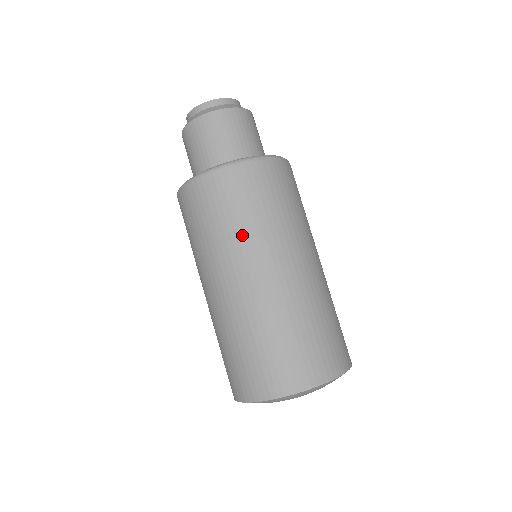
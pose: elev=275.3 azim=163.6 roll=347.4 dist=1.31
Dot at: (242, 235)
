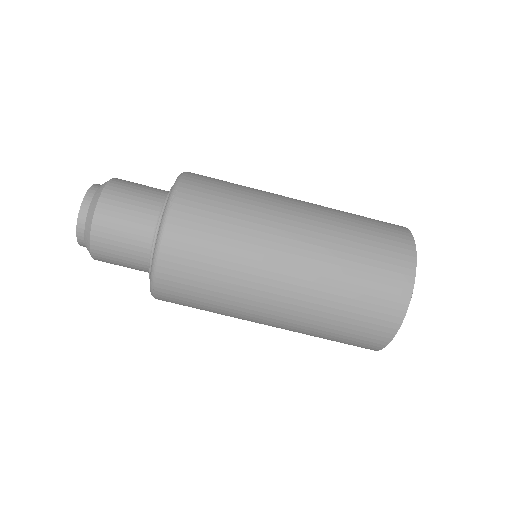
Dot at: (240, 259)
